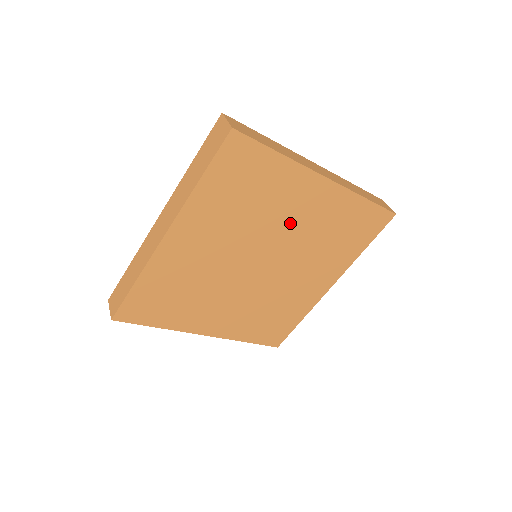
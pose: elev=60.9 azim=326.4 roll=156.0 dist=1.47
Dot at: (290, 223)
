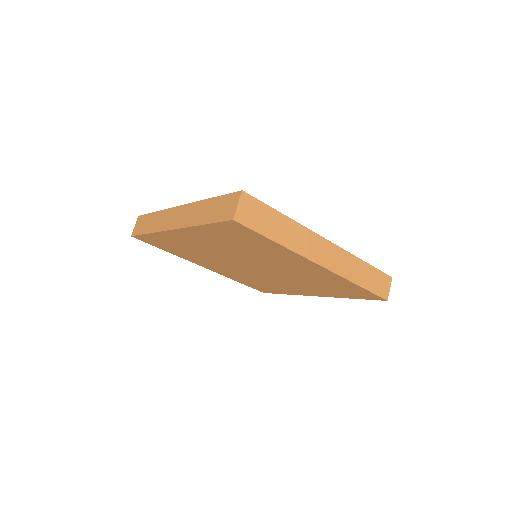
Dot at: (282, 265)
